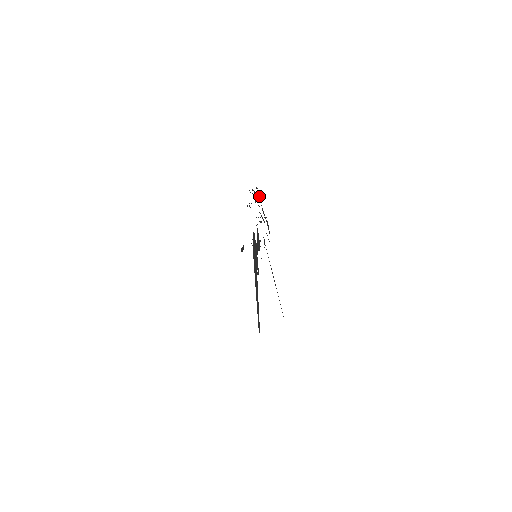
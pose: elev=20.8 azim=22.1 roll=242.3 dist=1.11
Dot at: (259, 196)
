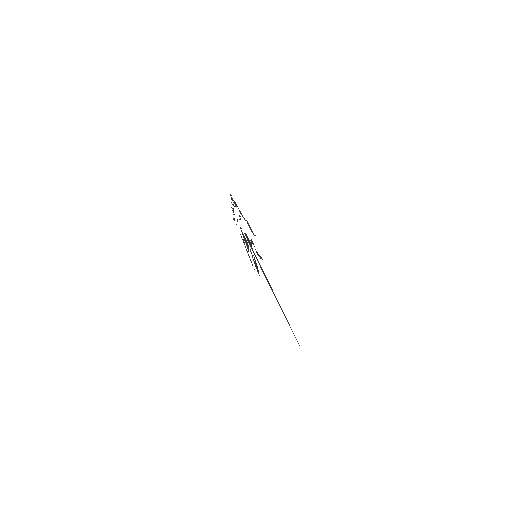
Dot at: (235, 202)
